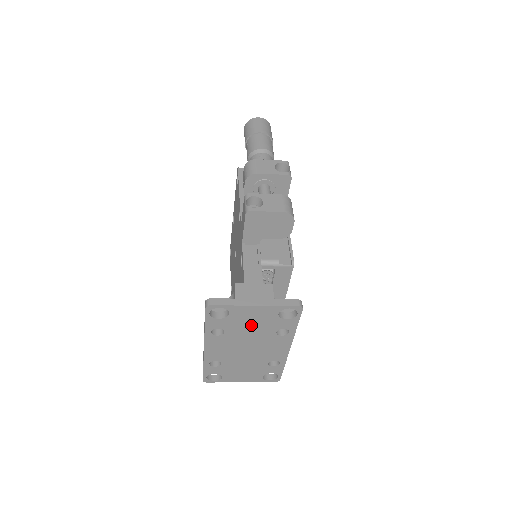
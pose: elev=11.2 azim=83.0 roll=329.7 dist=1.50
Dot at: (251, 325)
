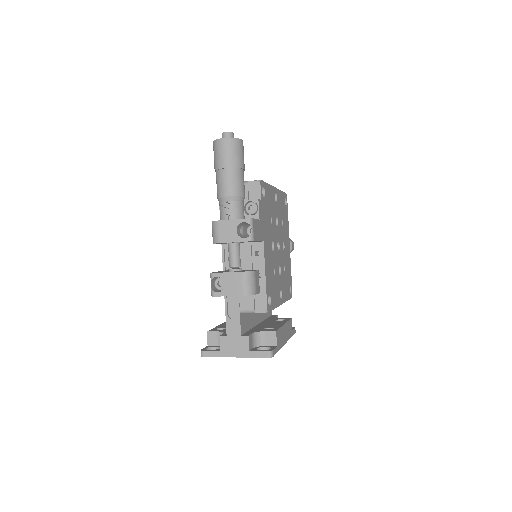
Dot at: occluded
